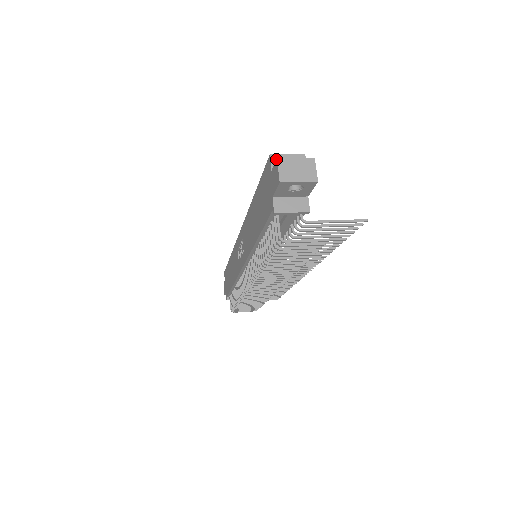
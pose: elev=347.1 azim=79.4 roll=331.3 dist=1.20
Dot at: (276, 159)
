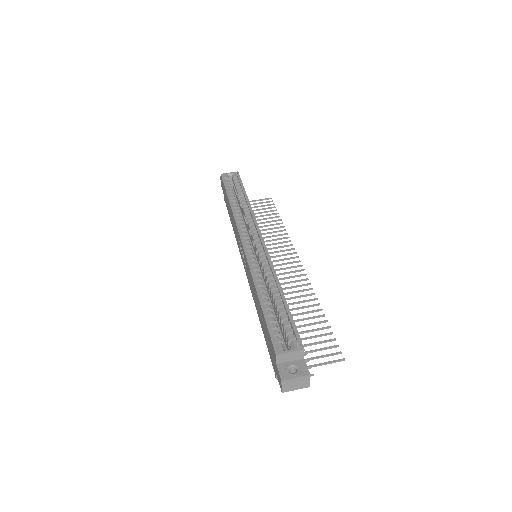
Dot at: (281, 380)
